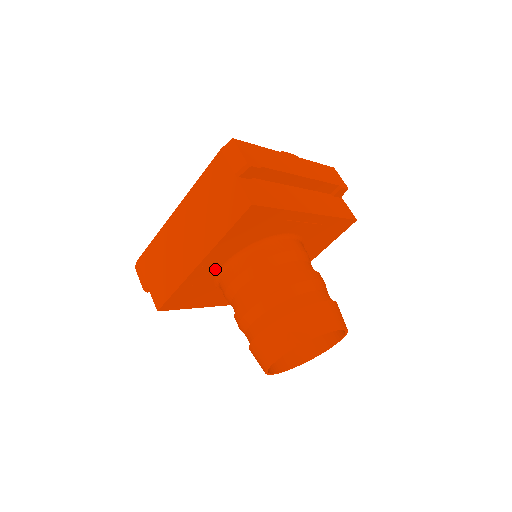
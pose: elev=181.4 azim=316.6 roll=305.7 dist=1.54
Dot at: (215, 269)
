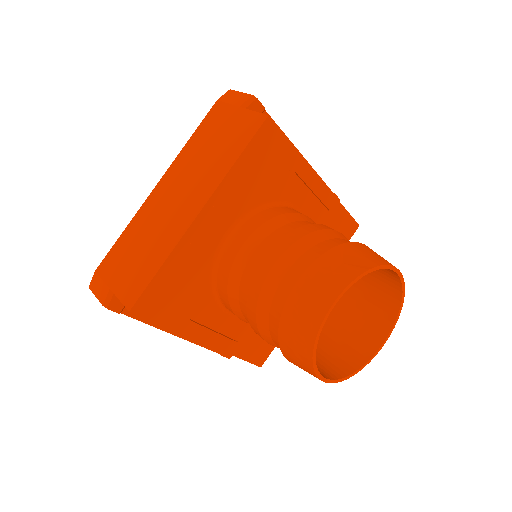
Dot at: (215, 240)
